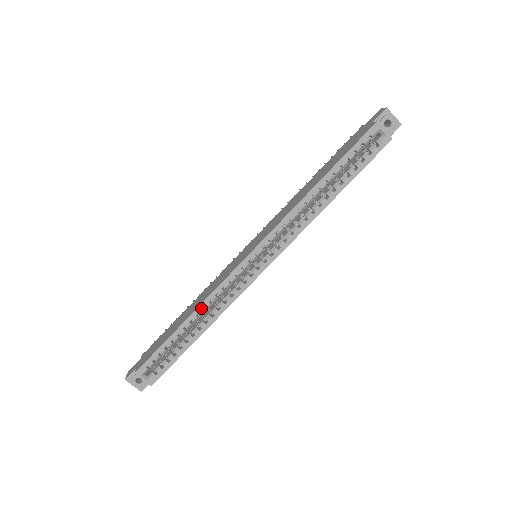
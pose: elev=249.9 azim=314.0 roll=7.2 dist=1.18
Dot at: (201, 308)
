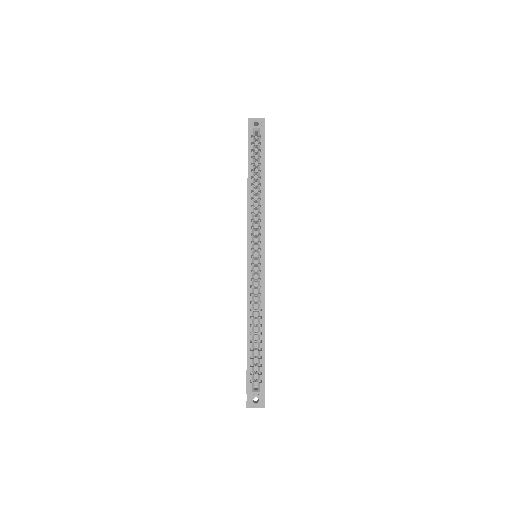
Dot at: (249, 311)
